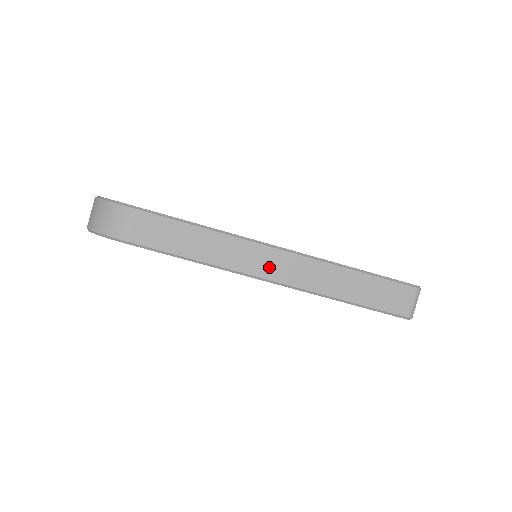
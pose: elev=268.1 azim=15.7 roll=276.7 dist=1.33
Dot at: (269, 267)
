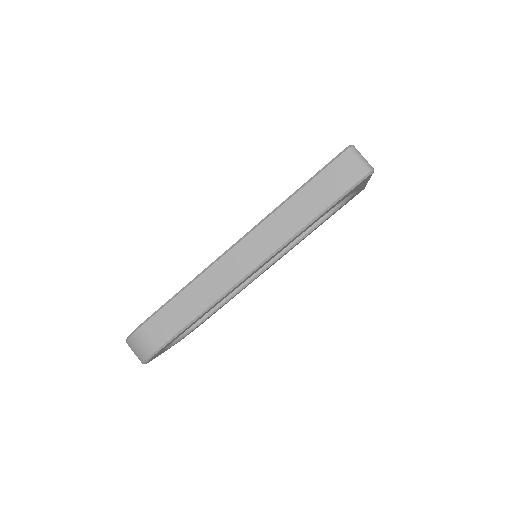
Dot at: (245, 261)
